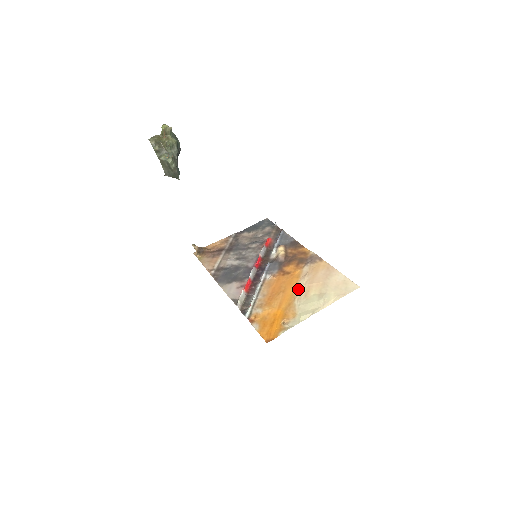
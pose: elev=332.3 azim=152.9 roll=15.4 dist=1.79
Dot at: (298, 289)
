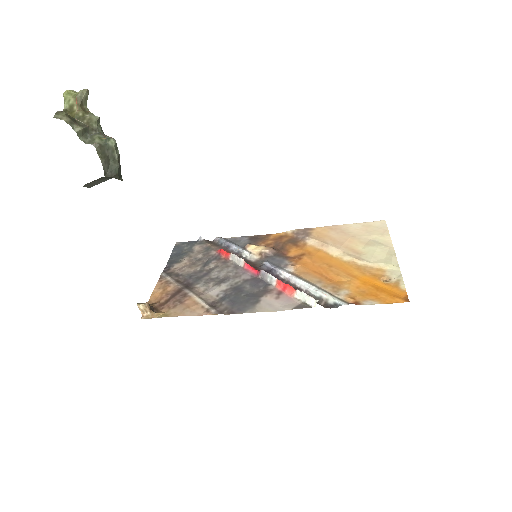
Dot at: (340, 255)
